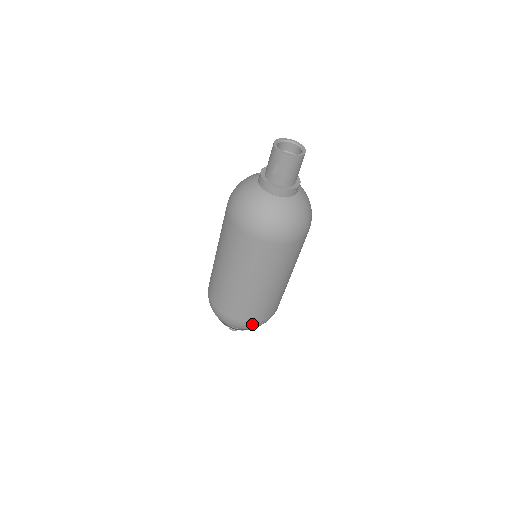
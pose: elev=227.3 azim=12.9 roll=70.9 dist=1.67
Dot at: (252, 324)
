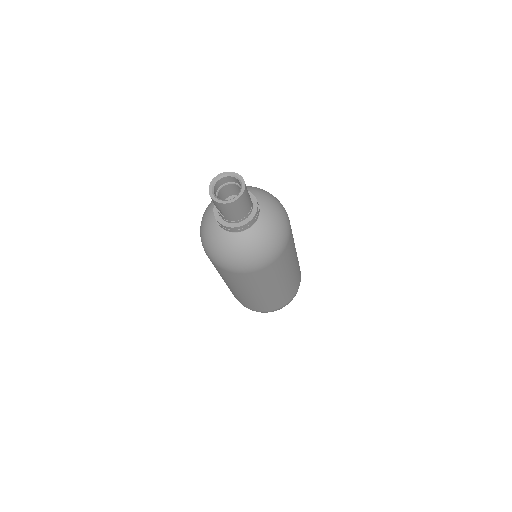
Dot at: (253, 310)
